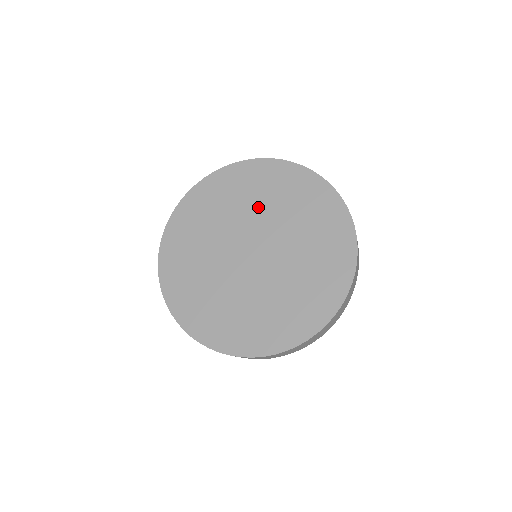
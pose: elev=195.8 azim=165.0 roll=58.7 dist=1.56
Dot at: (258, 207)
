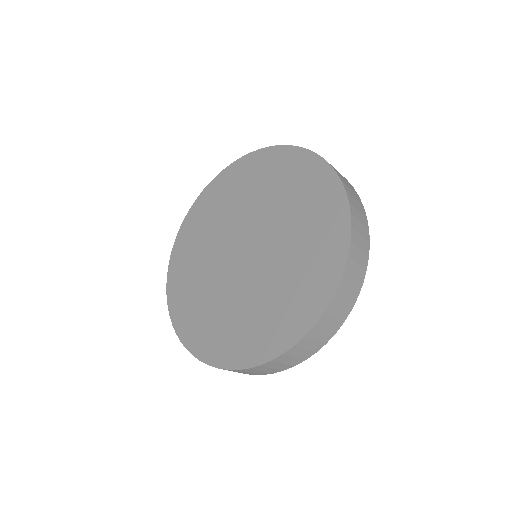
Dot at: (236, 209)
